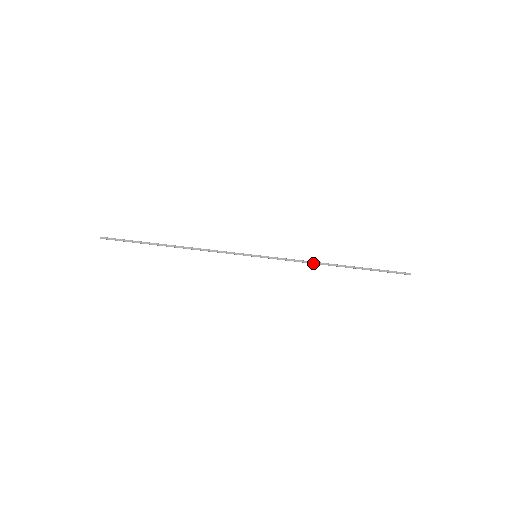
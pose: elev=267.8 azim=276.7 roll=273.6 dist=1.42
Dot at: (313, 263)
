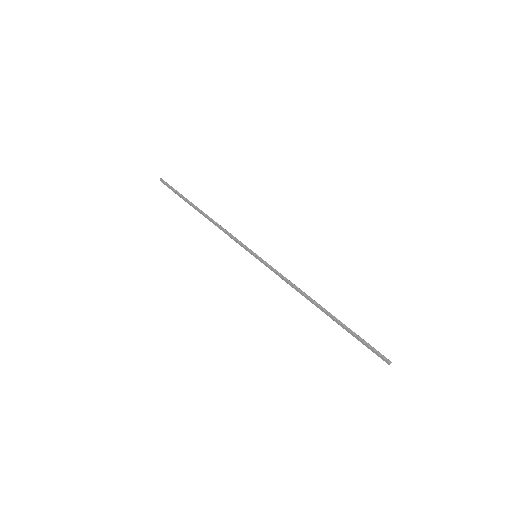
Dot at: (300, 290)
